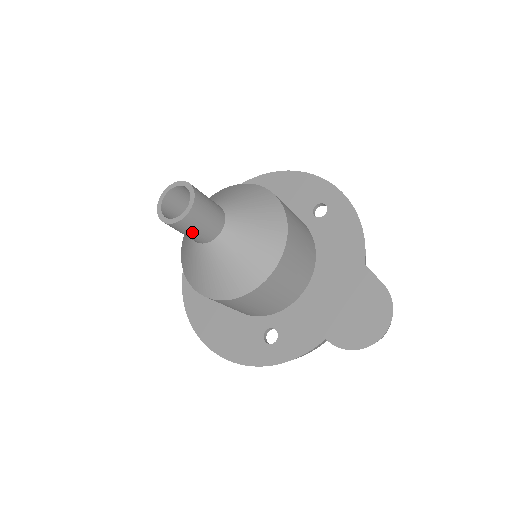
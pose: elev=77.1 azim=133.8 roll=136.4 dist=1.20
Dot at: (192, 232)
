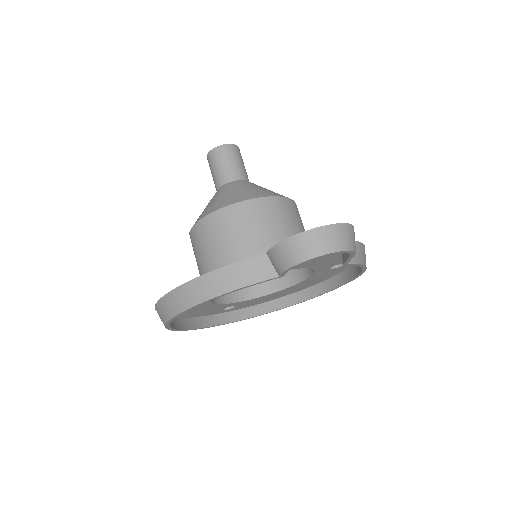
Dot at: (219, 165)
